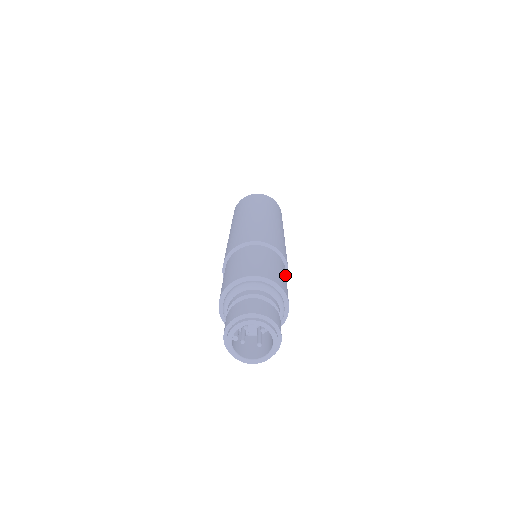
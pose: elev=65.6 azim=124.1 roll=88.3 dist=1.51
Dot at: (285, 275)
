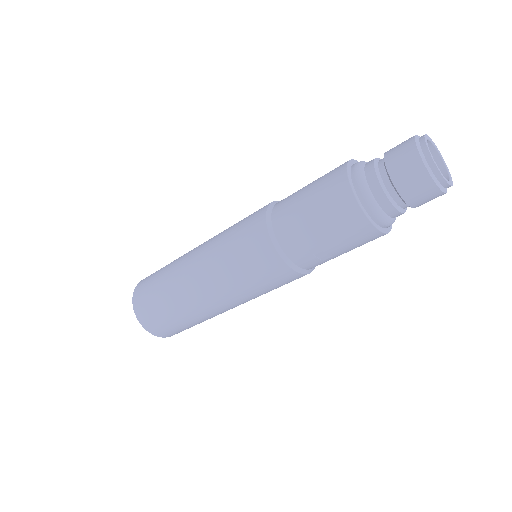
Dot at: occluded
